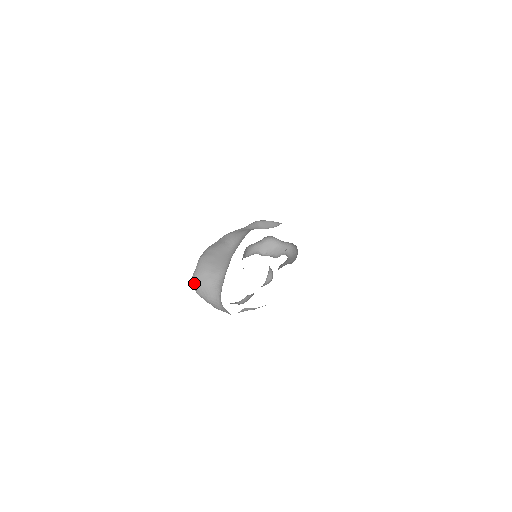
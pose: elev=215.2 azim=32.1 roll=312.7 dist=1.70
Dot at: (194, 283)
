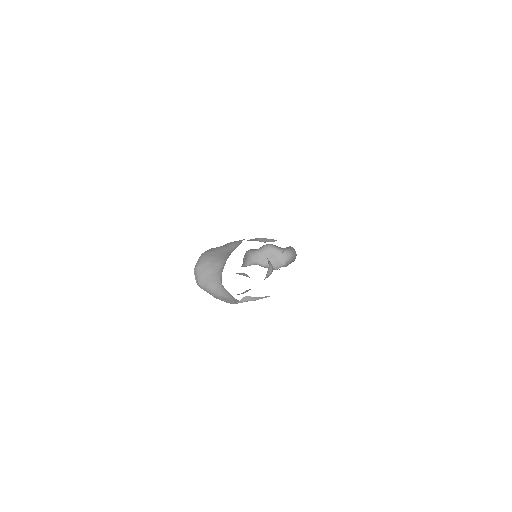
Dot at: (195, 274)
